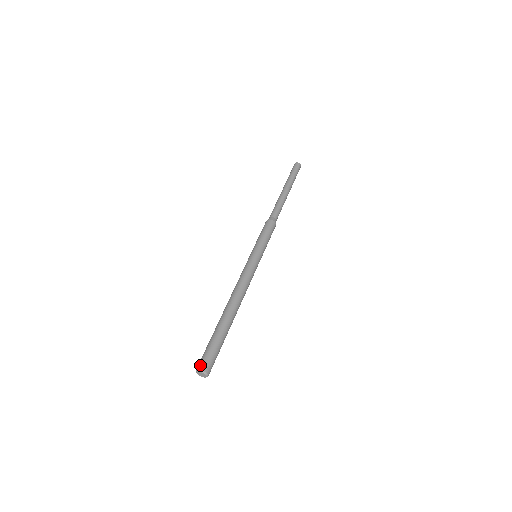
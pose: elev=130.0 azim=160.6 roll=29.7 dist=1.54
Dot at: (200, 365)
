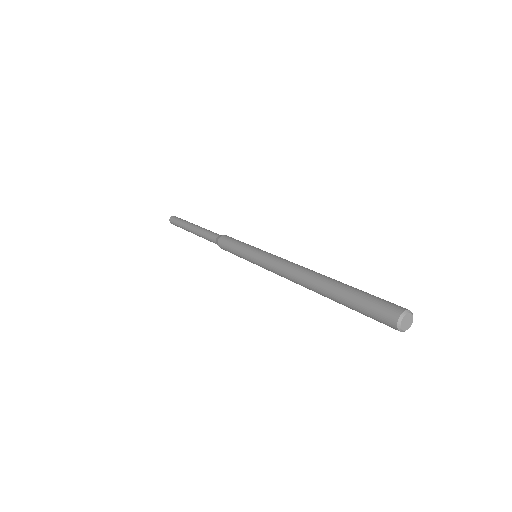
Dot at: (393, 312)
